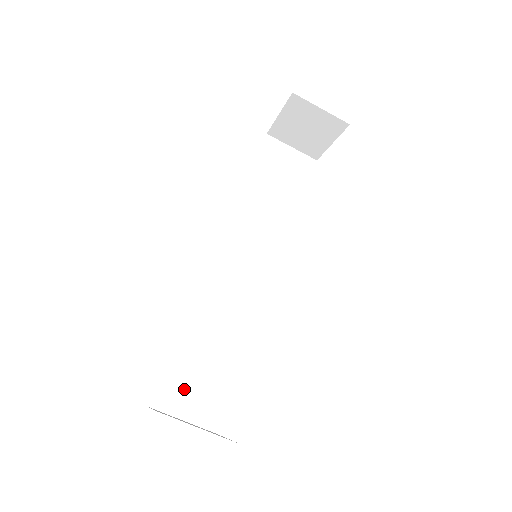
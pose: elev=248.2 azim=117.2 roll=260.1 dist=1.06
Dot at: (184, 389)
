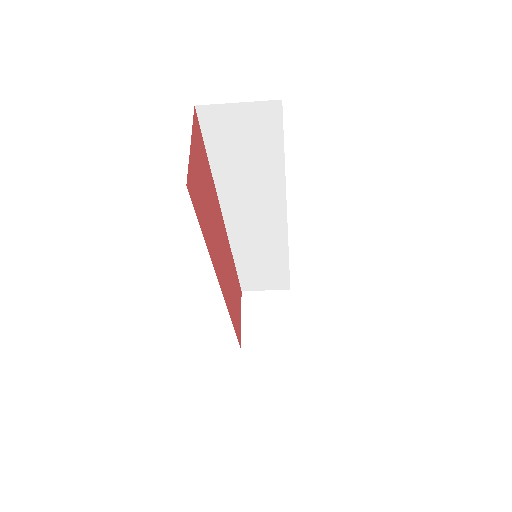
Dot at: (257, 282)
